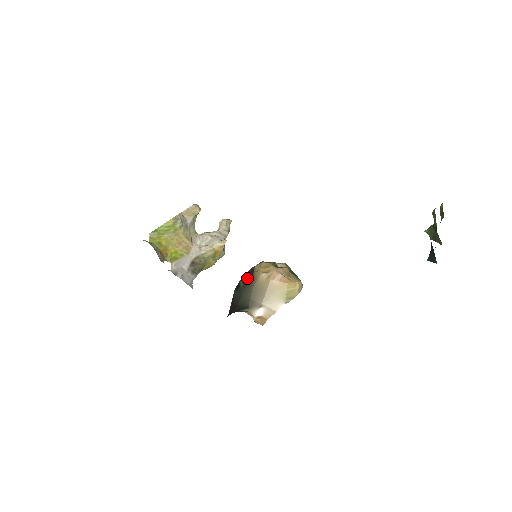
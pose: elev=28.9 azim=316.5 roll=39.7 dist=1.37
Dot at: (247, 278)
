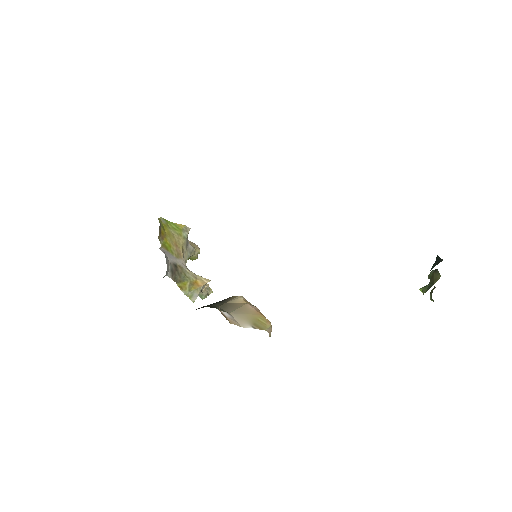
Dot at: (220, 301)
